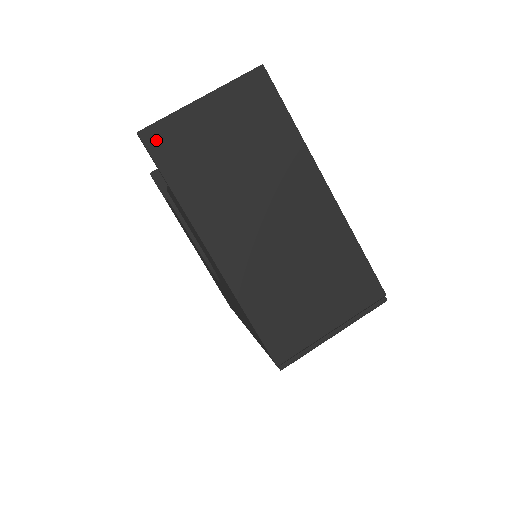
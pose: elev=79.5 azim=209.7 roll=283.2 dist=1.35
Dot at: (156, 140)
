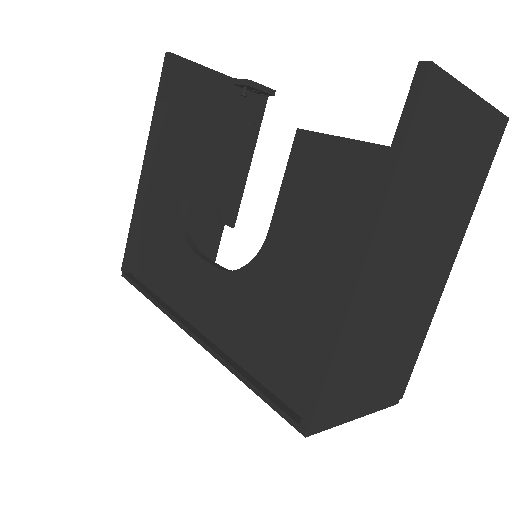
Dot at: (433, 91)
